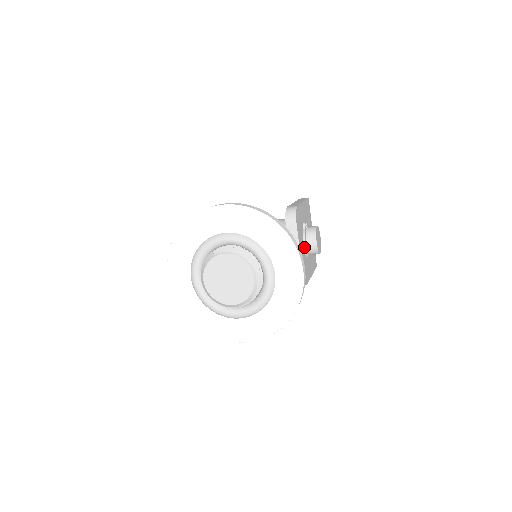
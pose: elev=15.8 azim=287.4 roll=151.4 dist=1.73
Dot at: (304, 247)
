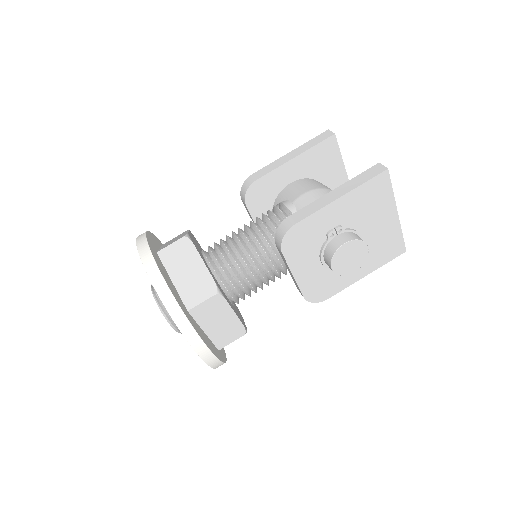
Dot at: (321, 263)
